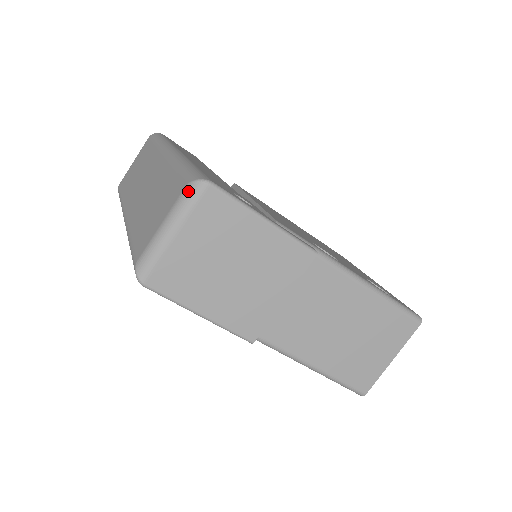
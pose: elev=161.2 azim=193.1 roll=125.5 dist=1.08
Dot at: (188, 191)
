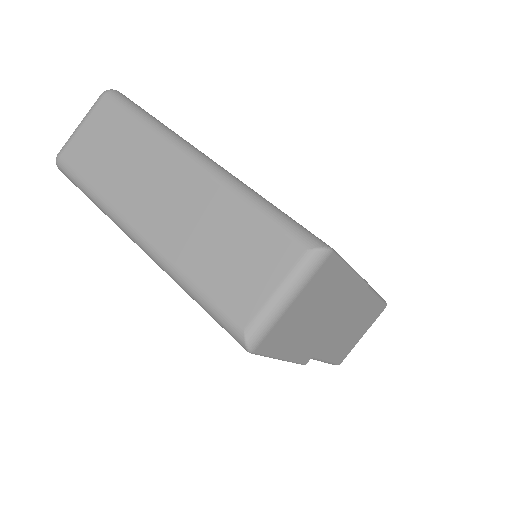
Dot at: (311, 259)
